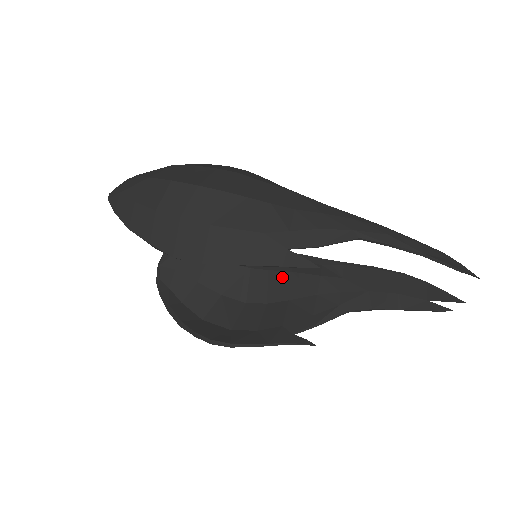
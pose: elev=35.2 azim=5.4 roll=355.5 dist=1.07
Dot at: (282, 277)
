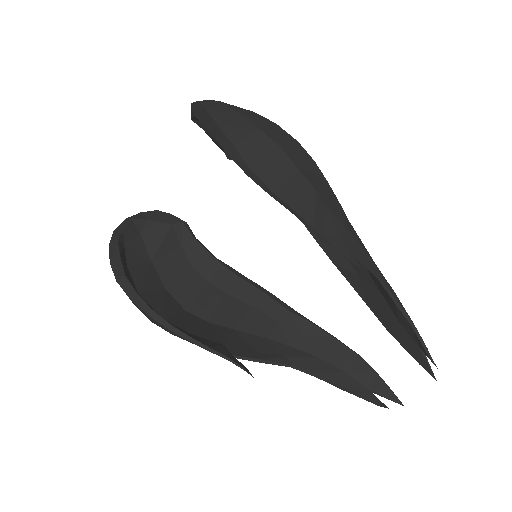
Dot at: (238, 306)
